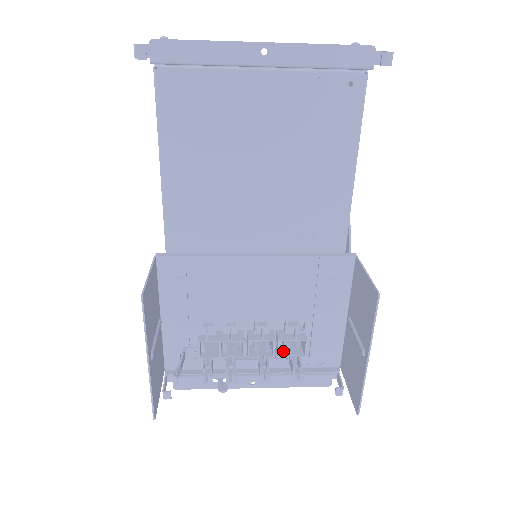
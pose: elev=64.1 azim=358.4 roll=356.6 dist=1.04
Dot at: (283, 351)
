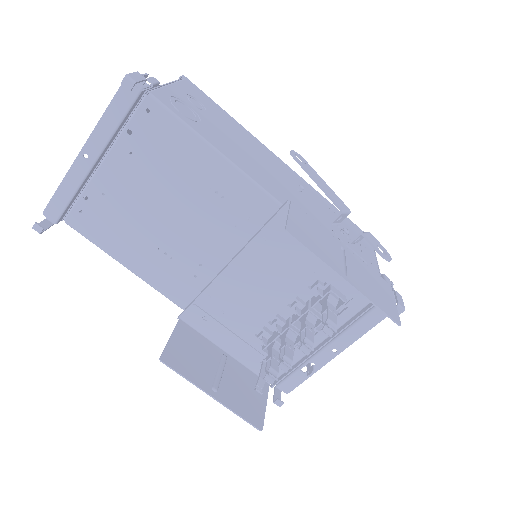
Dot at: occluded
